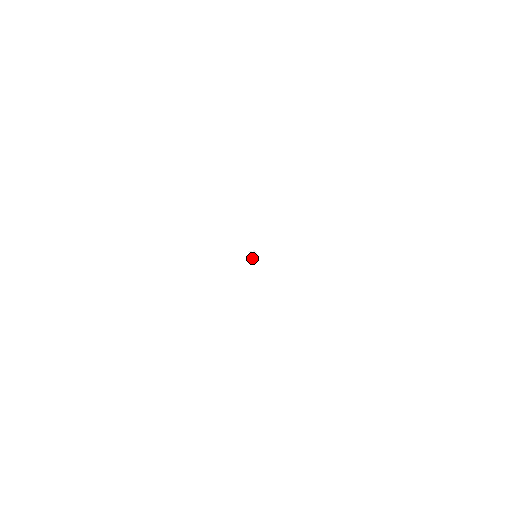
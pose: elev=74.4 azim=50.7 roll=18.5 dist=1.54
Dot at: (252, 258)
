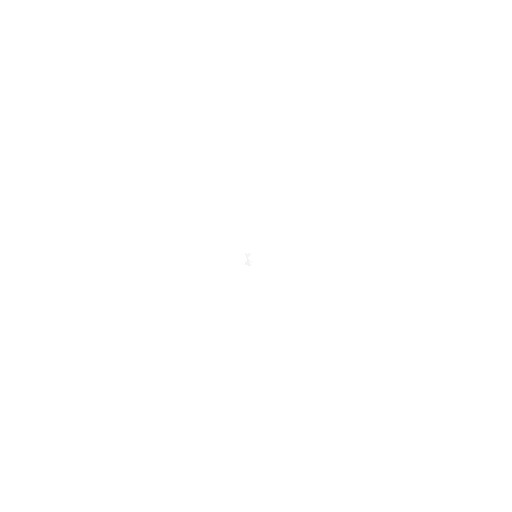
Dot at: (251, 257)
